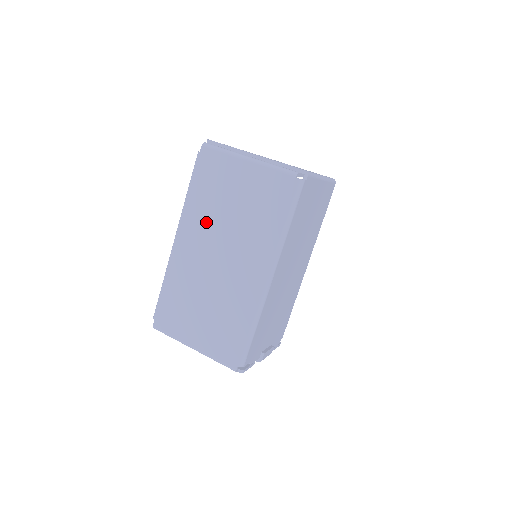
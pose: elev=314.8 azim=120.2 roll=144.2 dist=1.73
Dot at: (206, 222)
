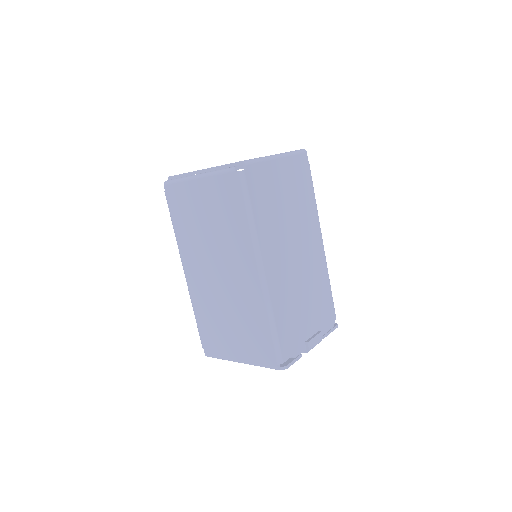
Dot at: (196, 247)
